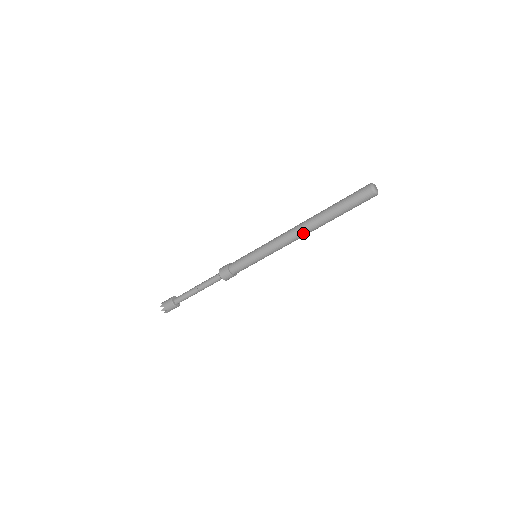
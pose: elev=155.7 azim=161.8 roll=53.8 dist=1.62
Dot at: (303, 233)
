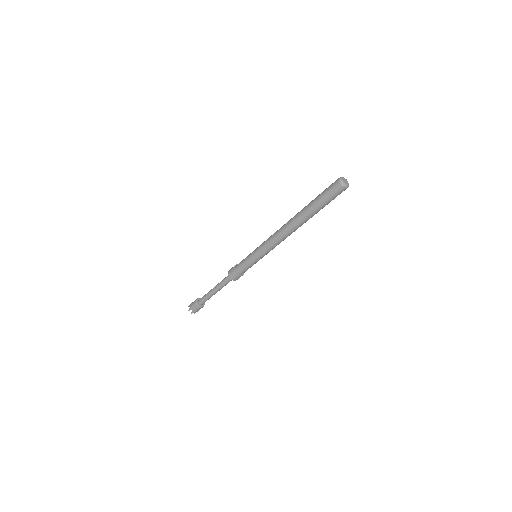
Dot at: (288, 230)
